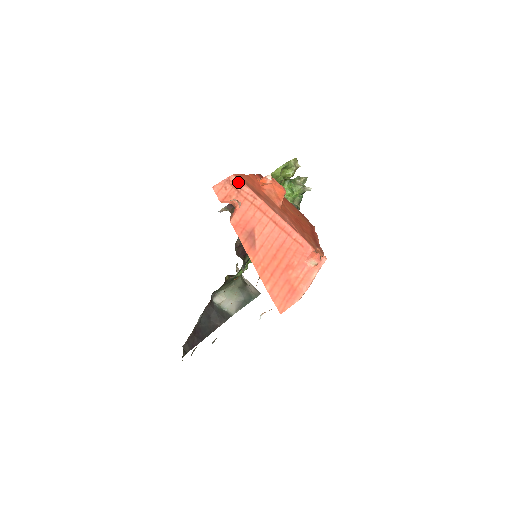
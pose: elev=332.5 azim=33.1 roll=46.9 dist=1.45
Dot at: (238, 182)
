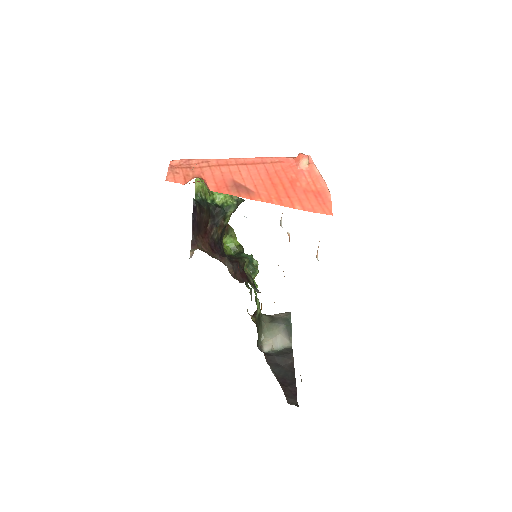
Dot at: (181, 162)
